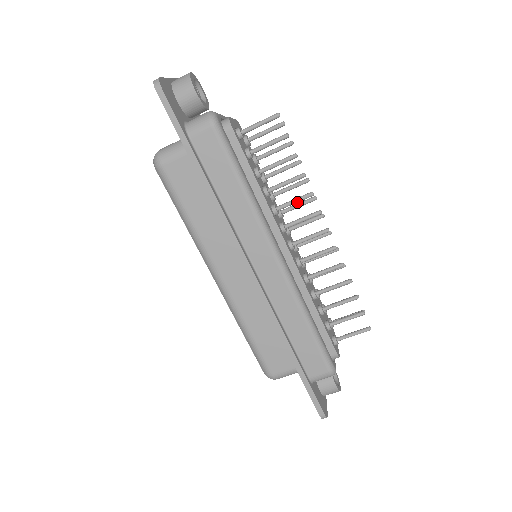
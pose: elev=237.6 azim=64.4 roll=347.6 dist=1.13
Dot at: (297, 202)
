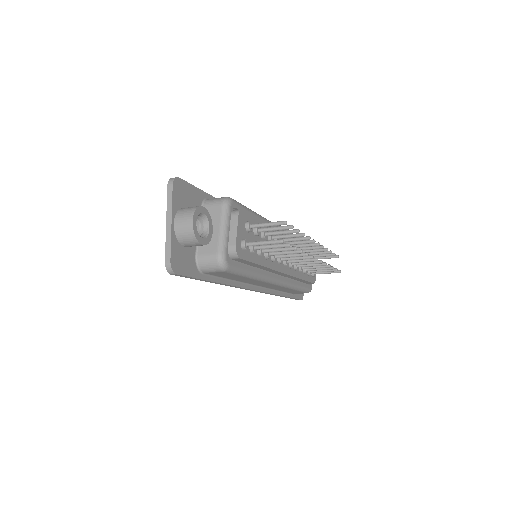
Dot at: (293, 256)
